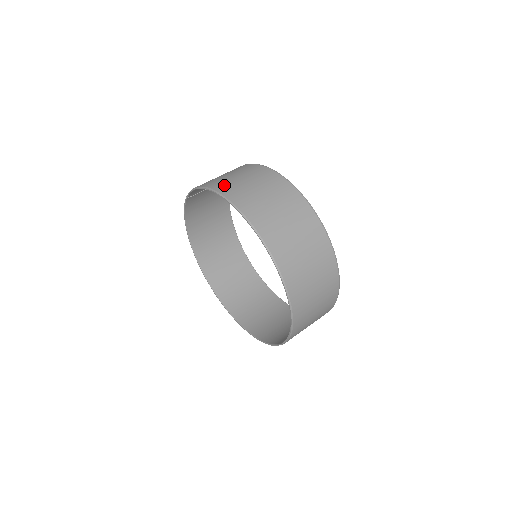
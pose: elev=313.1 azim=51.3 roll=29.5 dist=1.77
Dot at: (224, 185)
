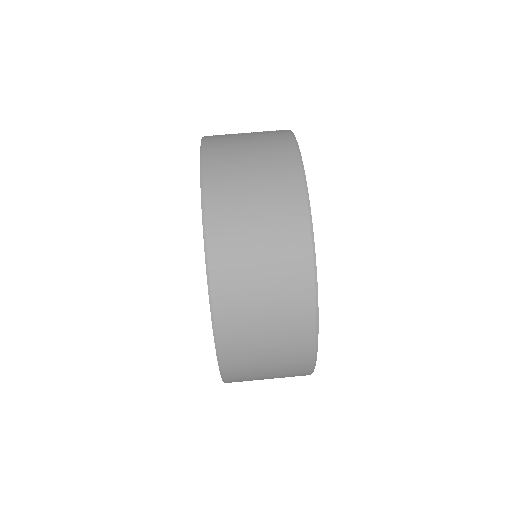
Dot at: (222, 187)
